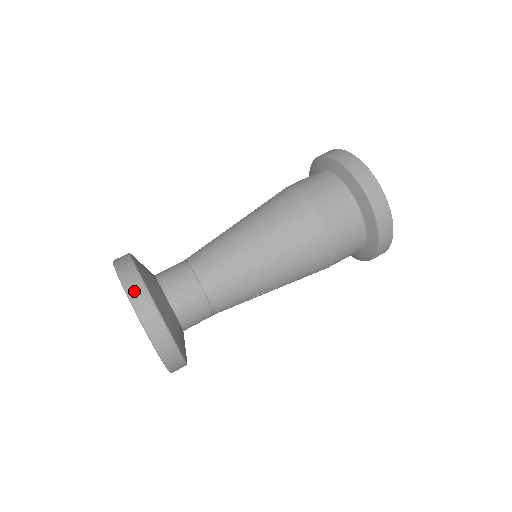
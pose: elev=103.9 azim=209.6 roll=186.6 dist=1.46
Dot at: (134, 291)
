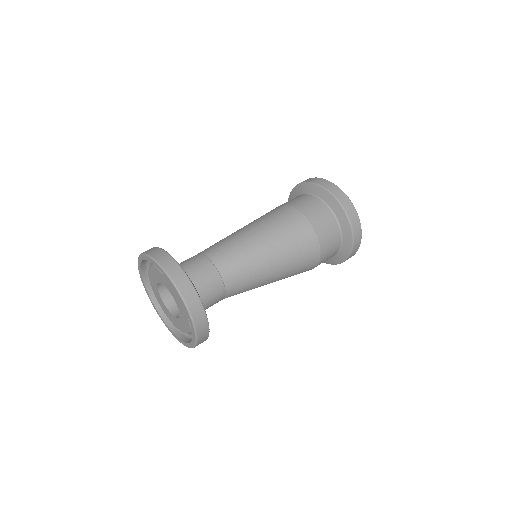
Dot at: (199, 320)
